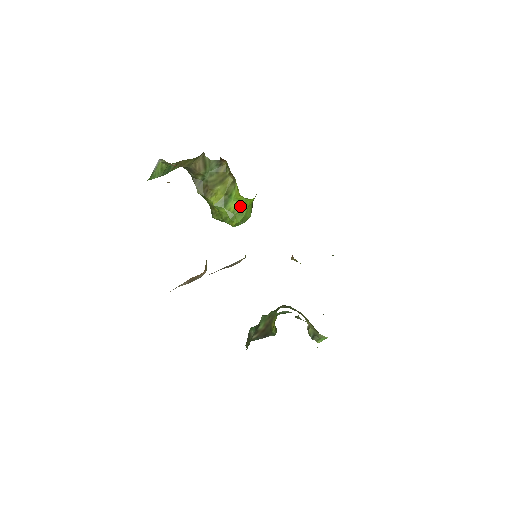
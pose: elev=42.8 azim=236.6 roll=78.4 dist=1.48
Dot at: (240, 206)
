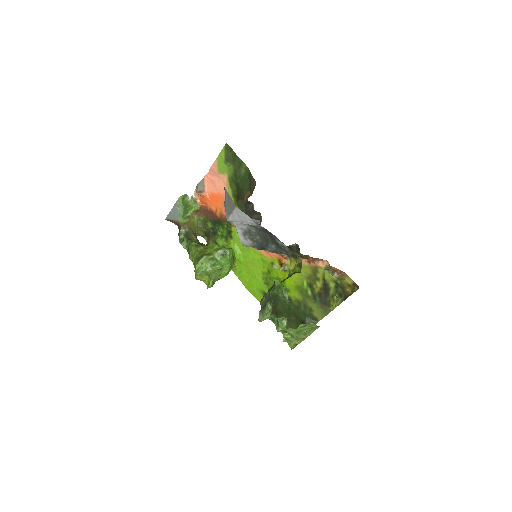
Dot at: occluded
